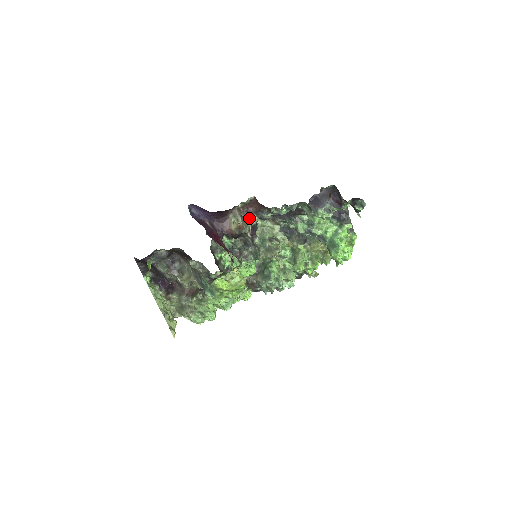
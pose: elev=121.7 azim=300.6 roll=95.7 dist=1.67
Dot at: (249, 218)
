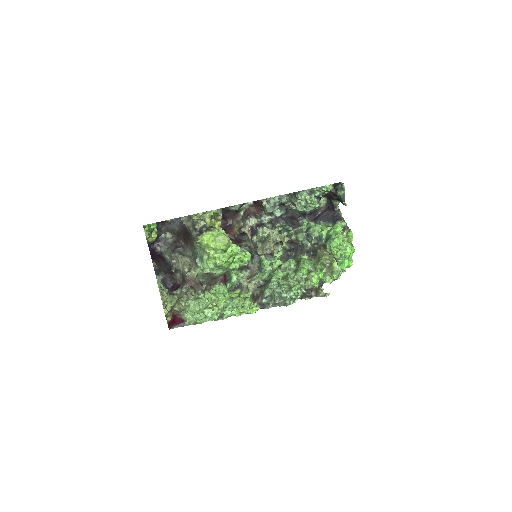
Dot at: (247, 216)
